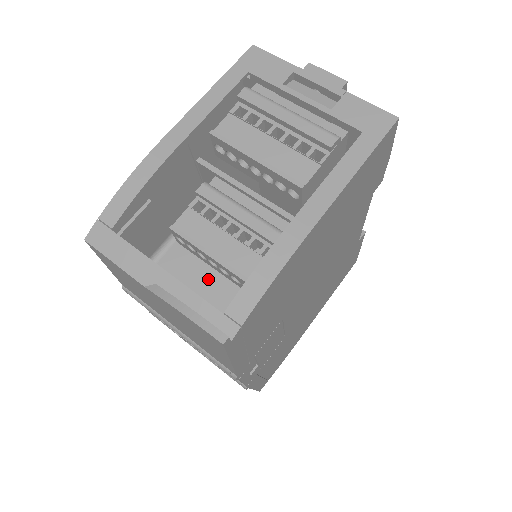
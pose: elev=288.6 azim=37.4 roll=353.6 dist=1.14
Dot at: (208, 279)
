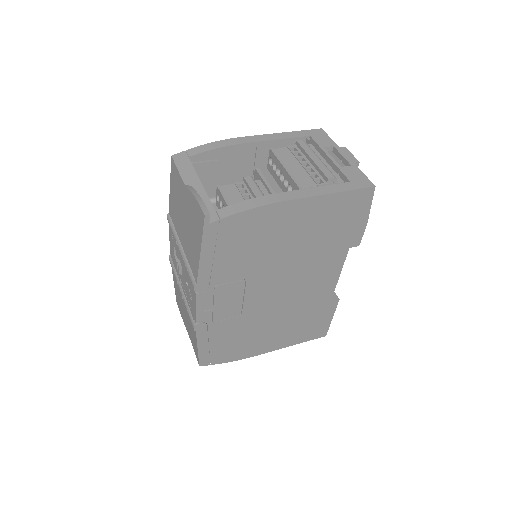
Dot at: occluded
